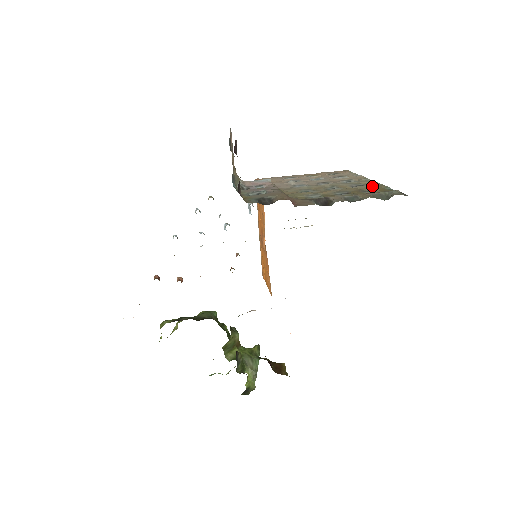
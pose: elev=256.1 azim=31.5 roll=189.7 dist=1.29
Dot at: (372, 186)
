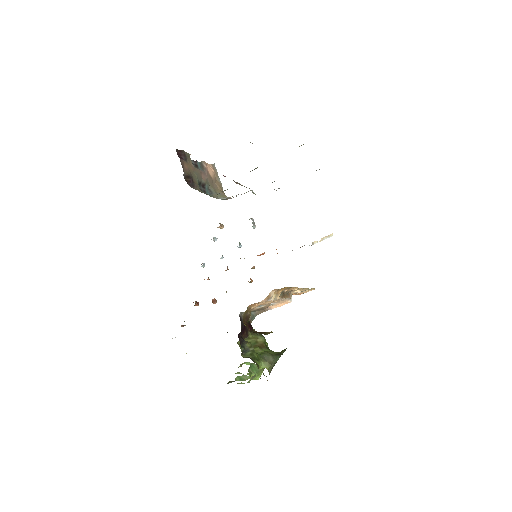
Dot at: occluded
